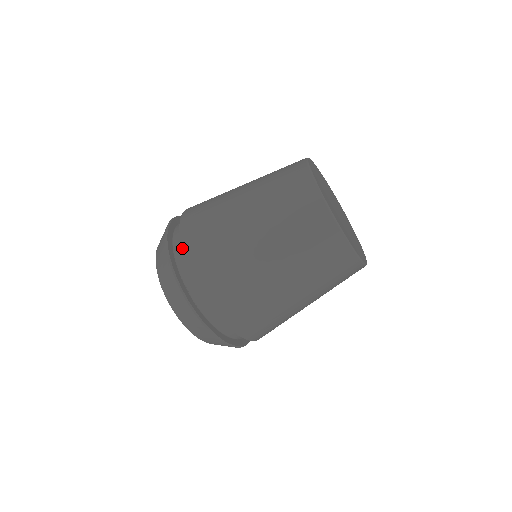
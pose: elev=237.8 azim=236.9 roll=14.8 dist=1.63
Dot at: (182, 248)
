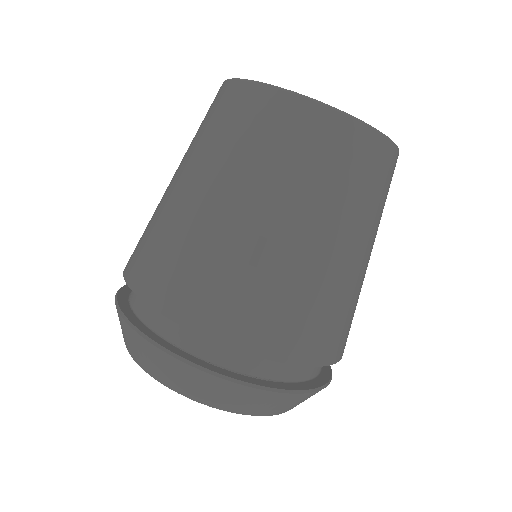
Dot at: (191, 335)
